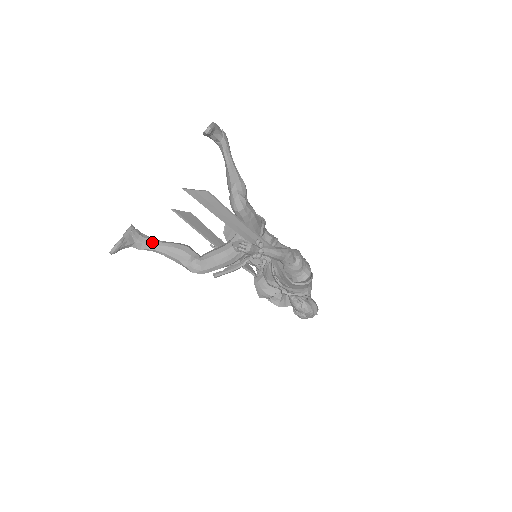
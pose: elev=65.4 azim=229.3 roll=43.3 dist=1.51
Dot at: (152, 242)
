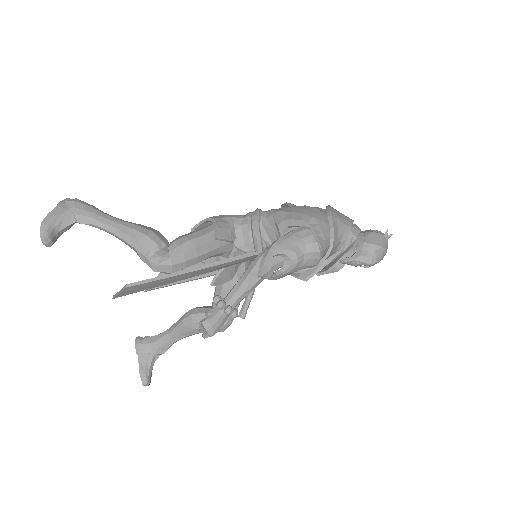
Dot at: (164, 339)
